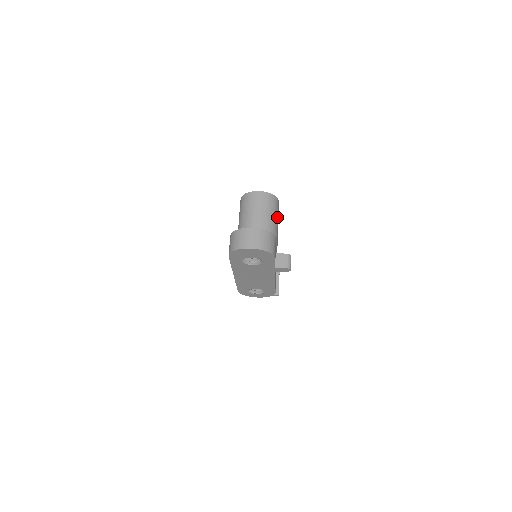
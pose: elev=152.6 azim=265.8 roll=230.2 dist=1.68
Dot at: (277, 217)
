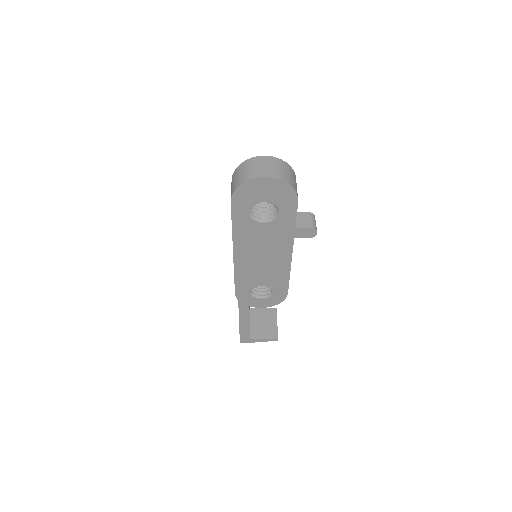
Dot at: occluded
